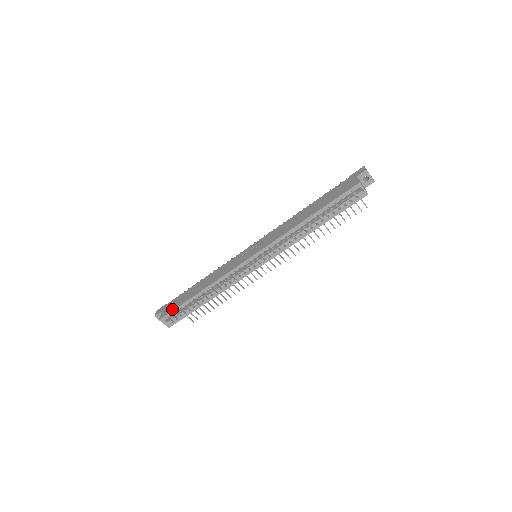
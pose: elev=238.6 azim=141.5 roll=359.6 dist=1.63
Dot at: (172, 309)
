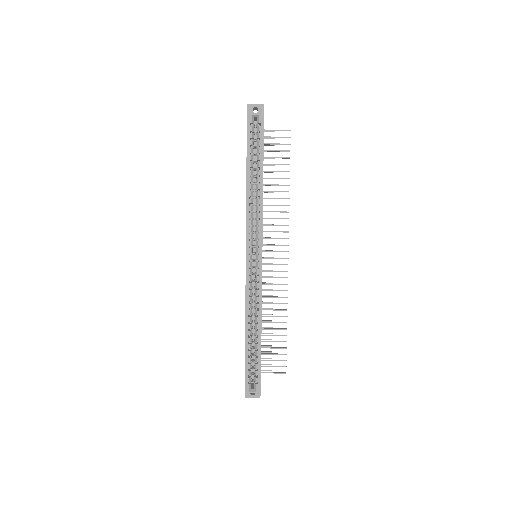
Dot at: occluded
